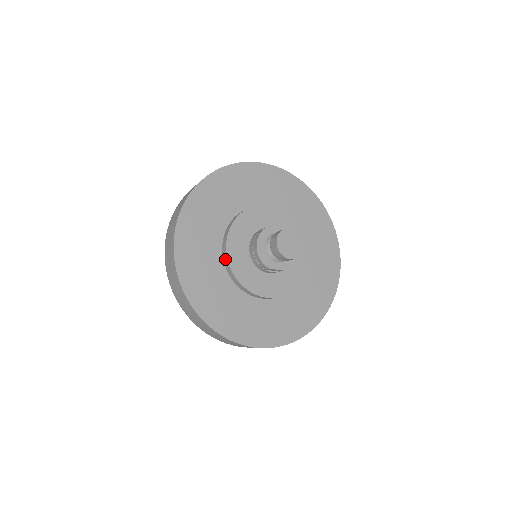
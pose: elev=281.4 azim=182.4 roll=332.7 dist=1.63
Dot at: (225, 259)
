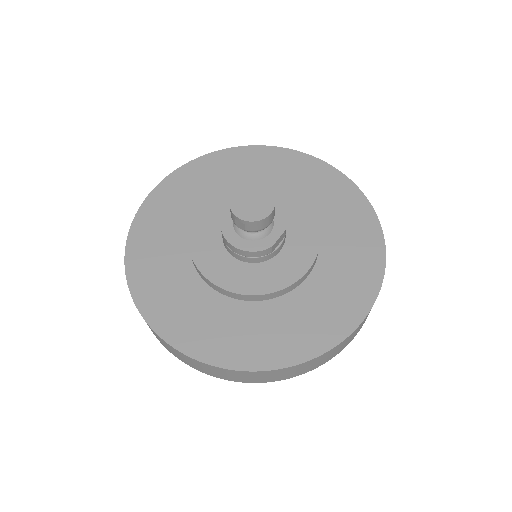
Dot at: (231, 295)
